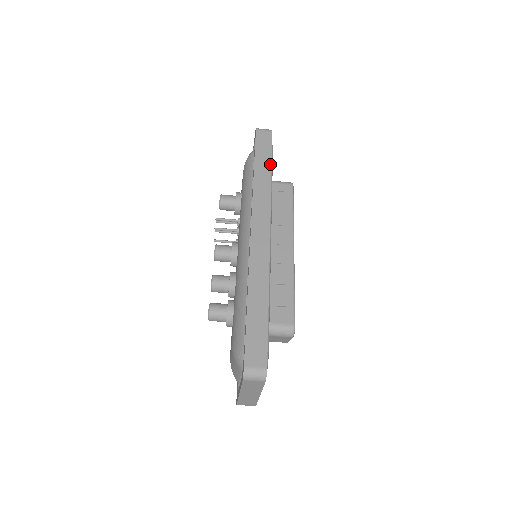
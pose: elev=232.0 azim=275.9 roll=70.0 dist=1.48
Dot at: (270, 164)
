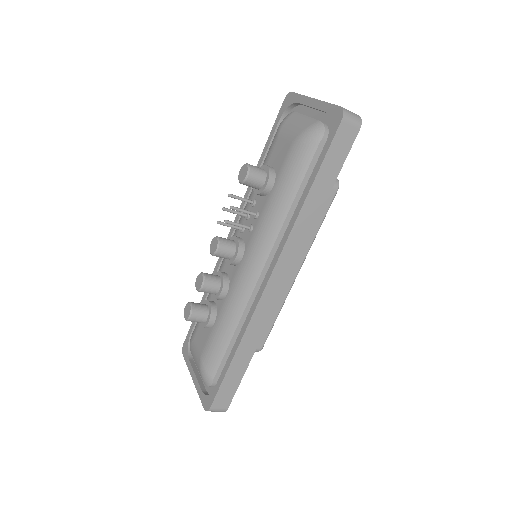
Dot at: (330, 189)
